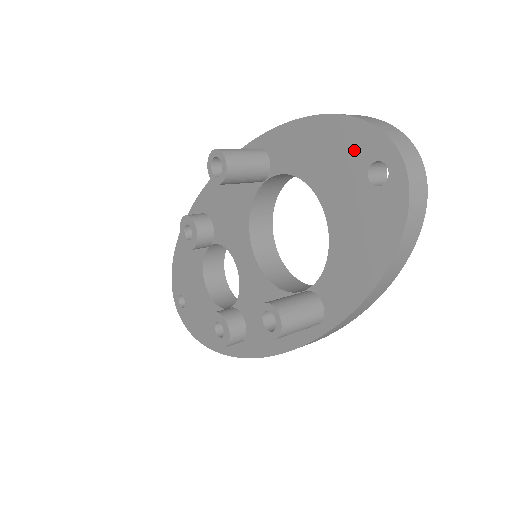
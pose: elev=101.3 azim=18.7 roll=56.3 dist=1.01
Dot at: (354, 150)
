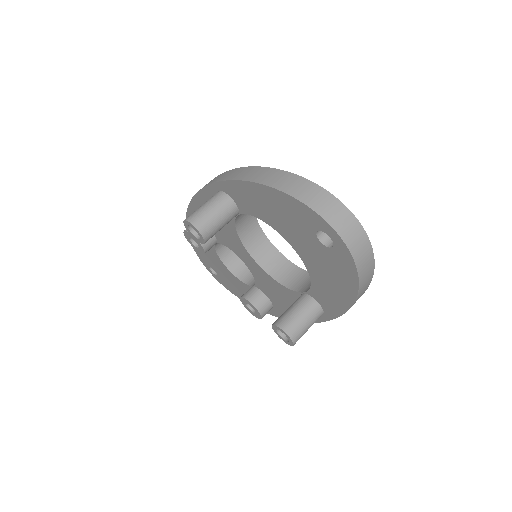
Dot at: (299, 218)
